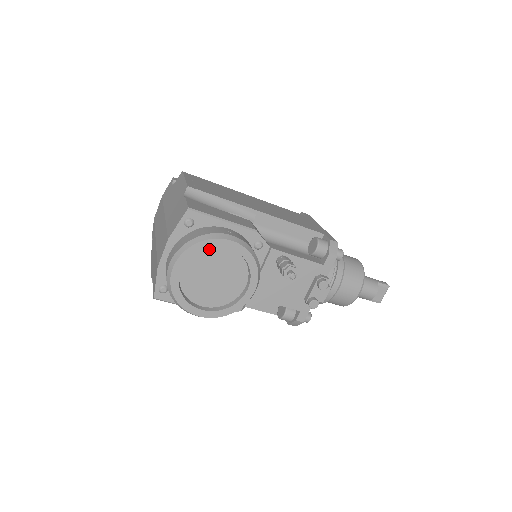
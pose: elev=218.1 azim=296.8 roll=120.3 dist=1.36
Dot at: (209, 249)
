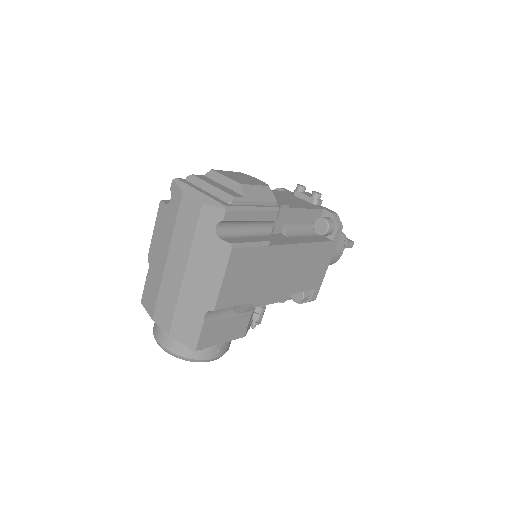
Dot at: occluded
